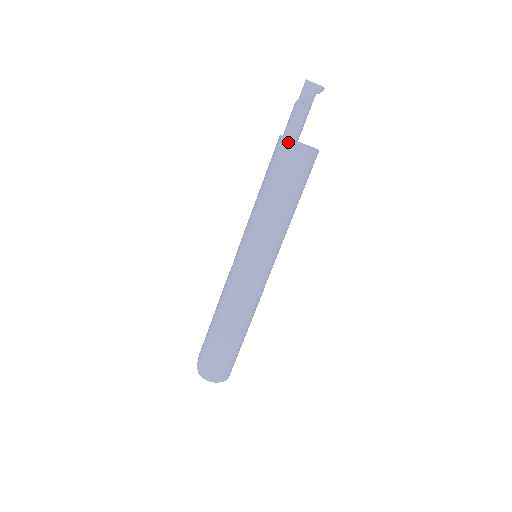
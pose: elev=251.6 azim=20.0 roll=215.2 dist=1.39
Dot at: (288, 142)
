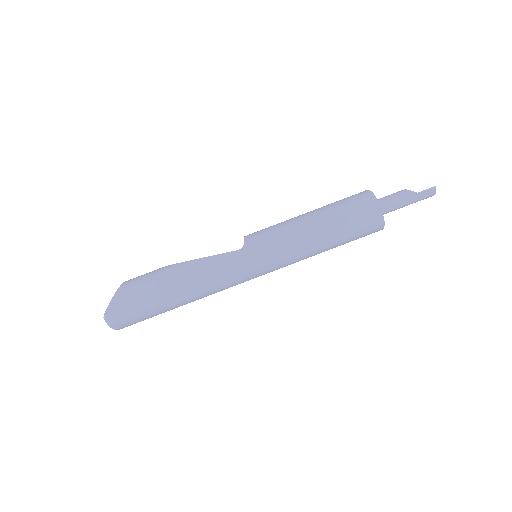
Dot at: (380, 214)
